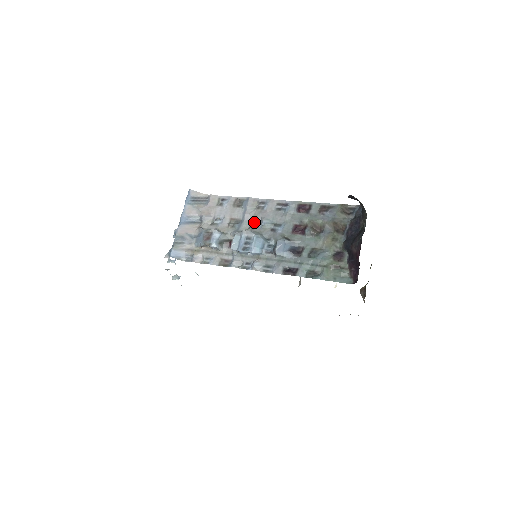
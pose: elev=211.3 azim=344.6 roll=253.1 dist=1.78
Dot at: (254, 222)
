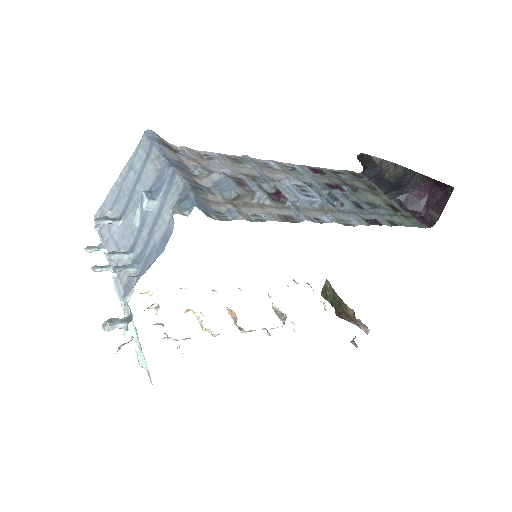
Dot at: (276, 179)
